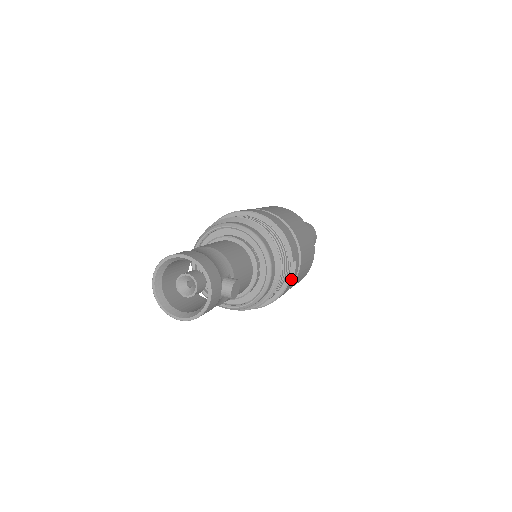
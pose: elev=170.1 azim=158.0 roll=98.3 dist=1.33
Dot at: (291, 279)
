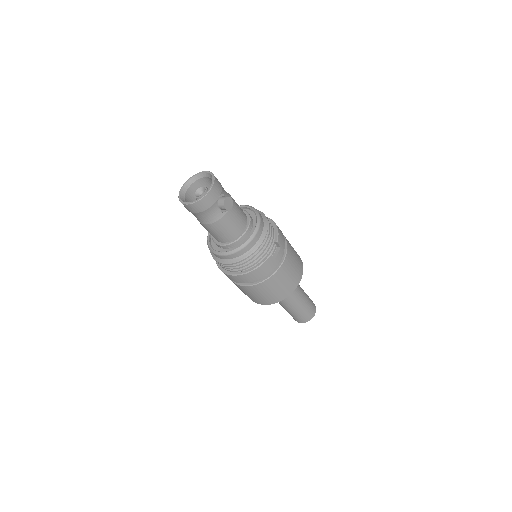
Dot at: (273, 256)
